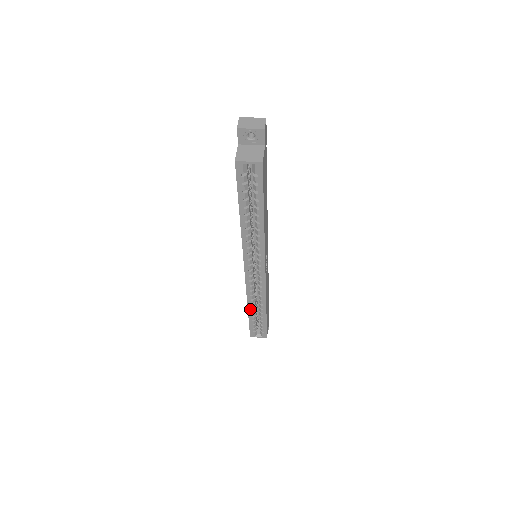
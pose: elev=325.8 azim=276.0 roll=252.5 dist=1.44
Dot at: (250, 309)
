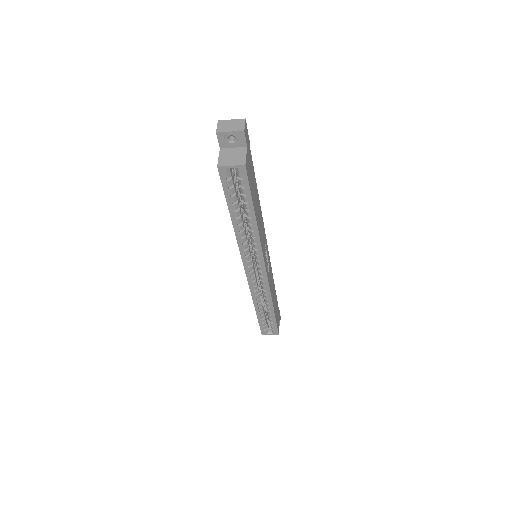
Dot at: (257, 308)
